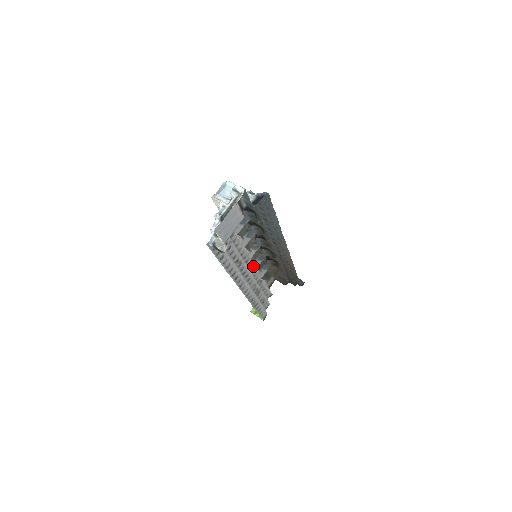
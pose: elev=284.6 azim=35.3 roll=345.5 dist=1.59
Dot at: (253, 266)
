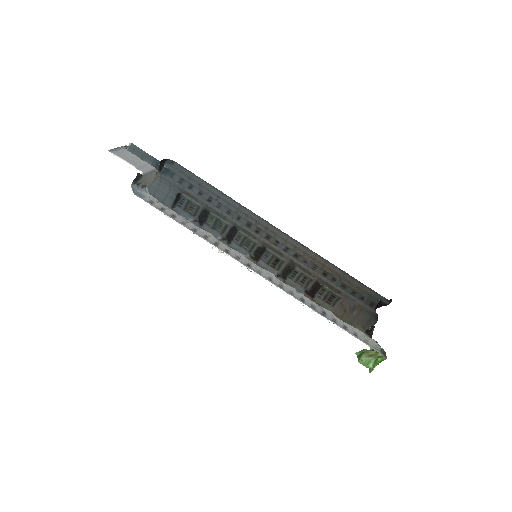
Dot at: occluded
